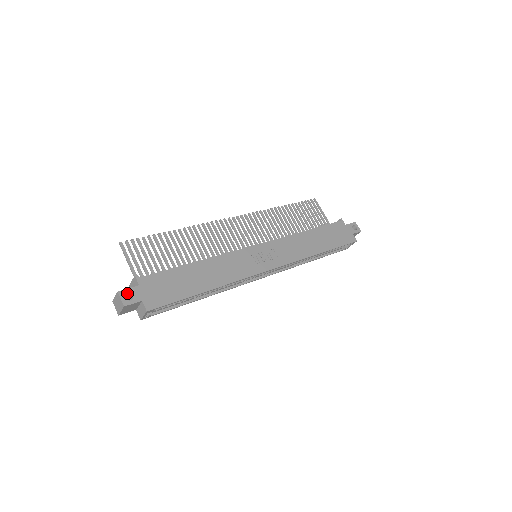
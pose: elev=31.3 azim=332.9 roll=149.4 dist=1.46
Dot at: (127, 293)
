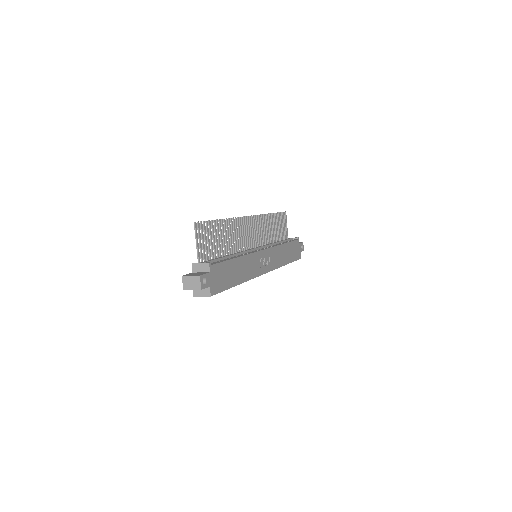
Dot at: (203, 277)
